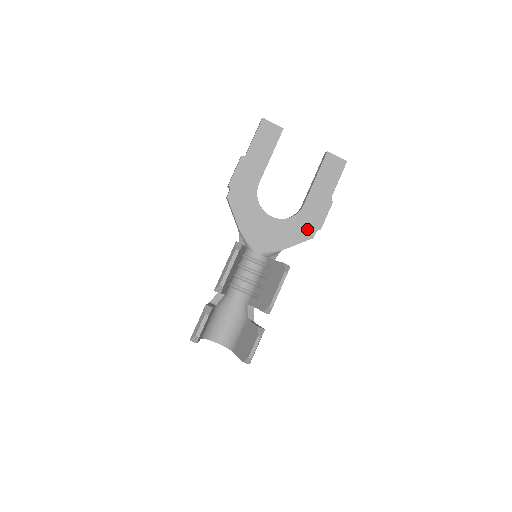
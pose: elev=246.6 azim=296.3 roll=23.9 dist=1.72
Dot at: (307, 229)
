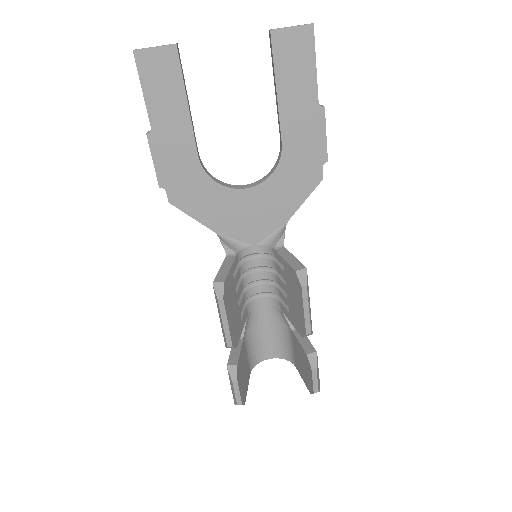
Dot at: (307, 173)
